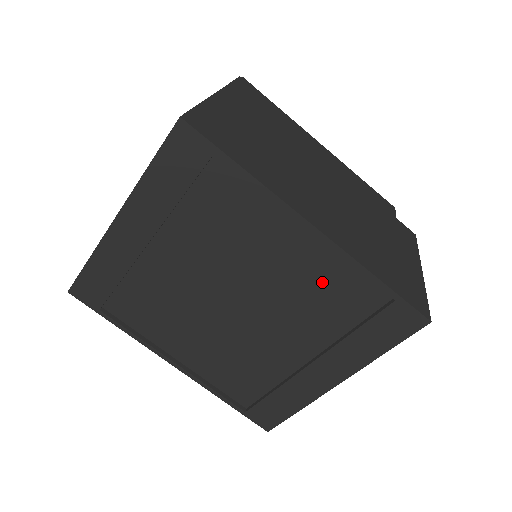
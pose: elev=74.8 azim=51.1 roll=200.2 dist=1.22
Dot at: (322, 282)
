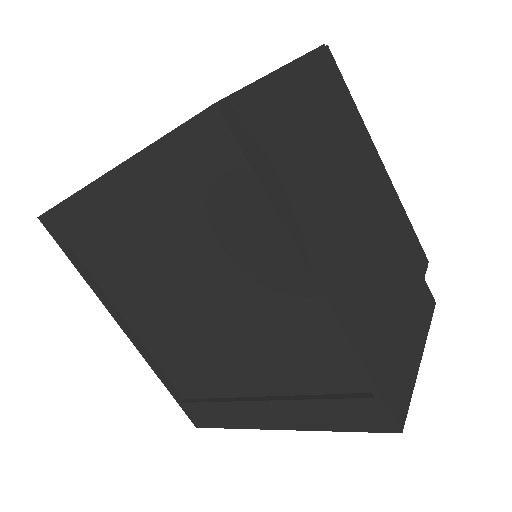
Dot at: (306, 341)
